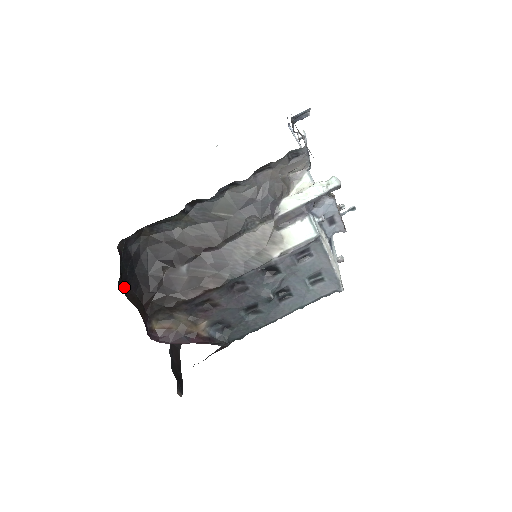
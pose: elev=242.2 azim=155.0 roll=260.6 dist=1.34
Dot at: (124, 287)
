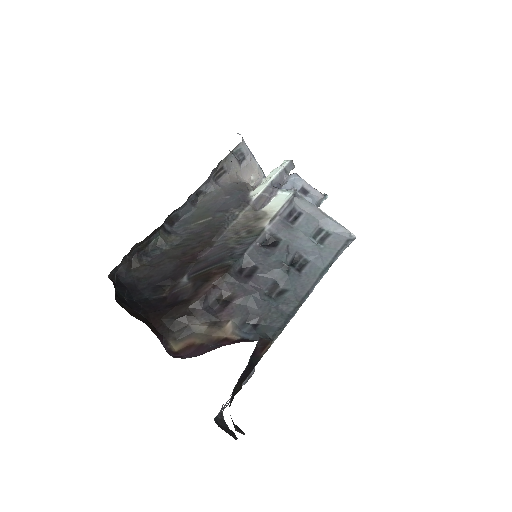
Dot at: (124, 307)
